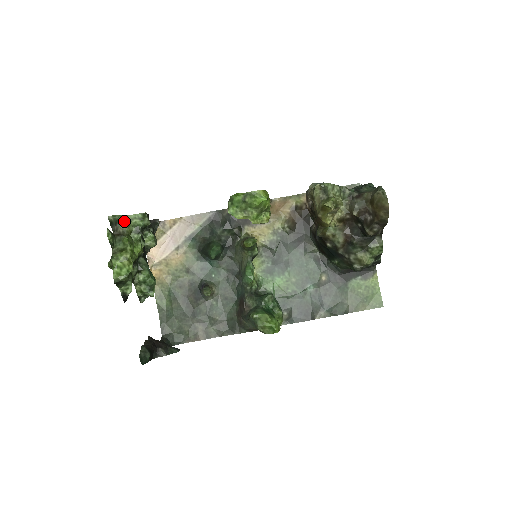
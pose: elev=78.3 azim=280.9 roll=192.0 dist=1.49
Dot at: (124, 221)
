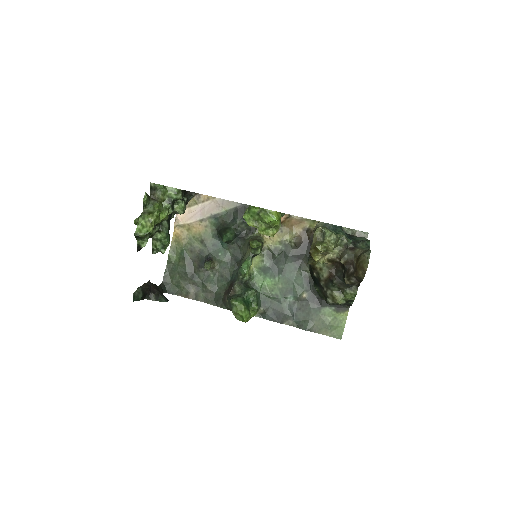
Dot at: (162, 190)
